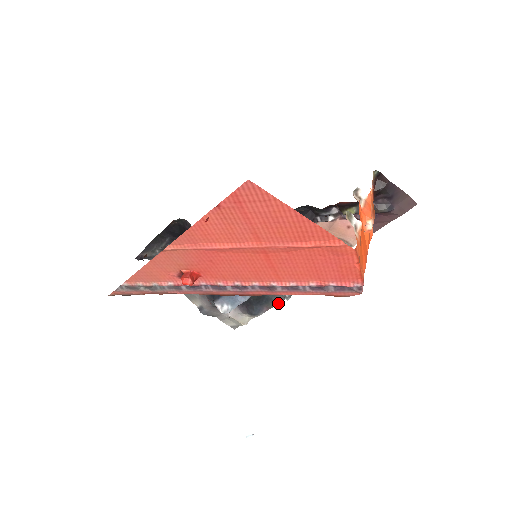
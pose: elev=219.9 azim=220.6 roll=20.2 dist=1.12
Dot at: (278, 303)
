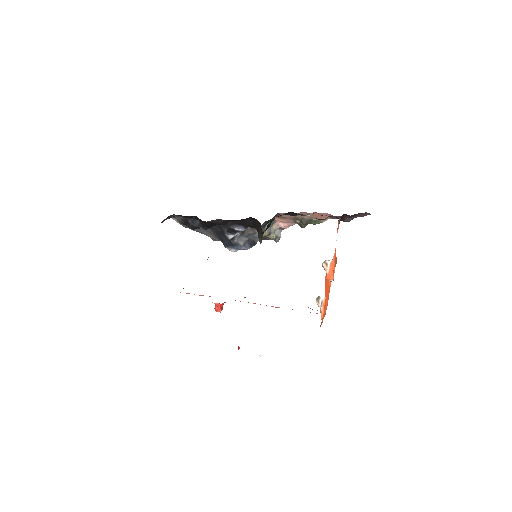
Dot at: occluded
